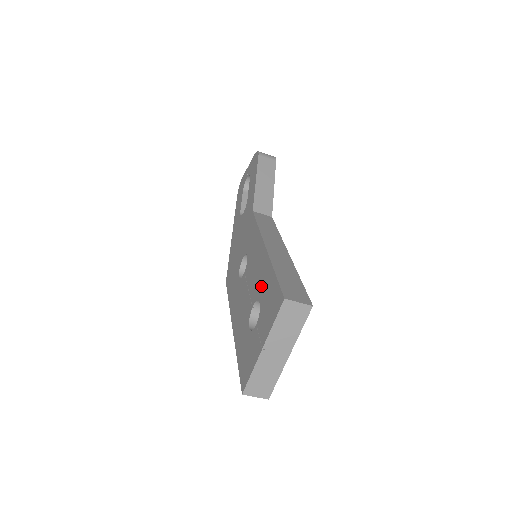
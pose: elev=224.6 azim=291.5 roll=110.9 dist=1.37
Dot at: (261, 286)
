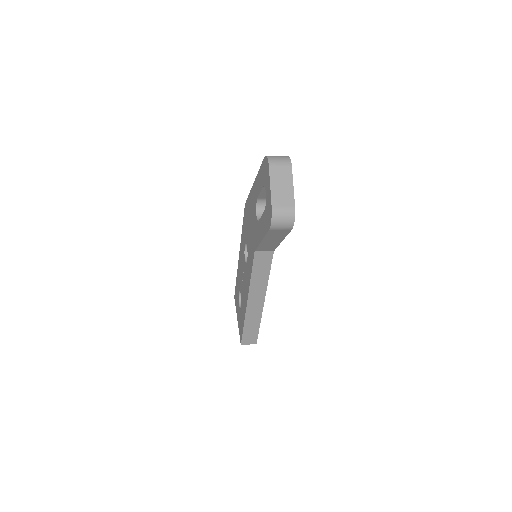
Dot at: (242, 306)
